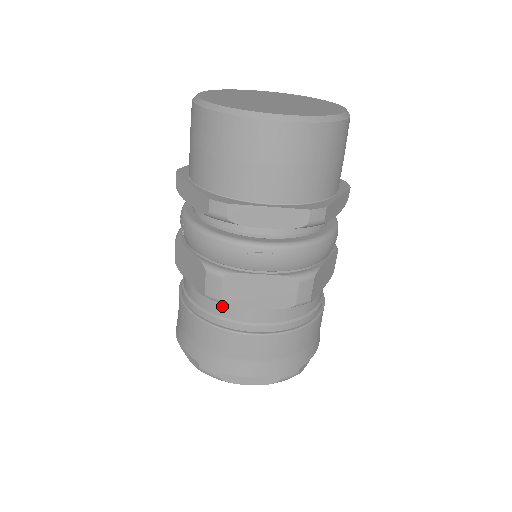
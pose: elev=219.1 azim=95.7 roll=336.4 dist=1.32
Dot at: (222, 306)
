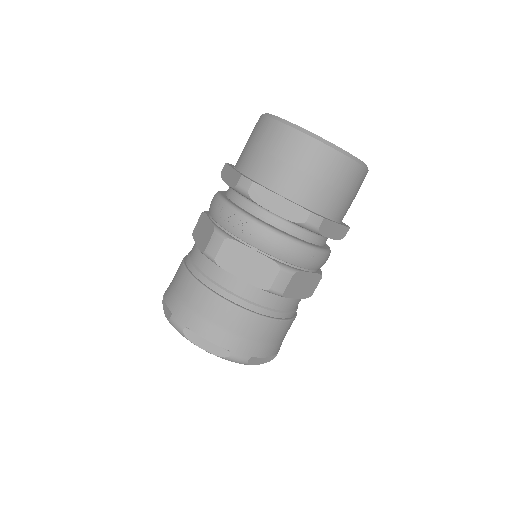
Dot at: (273, 298)
